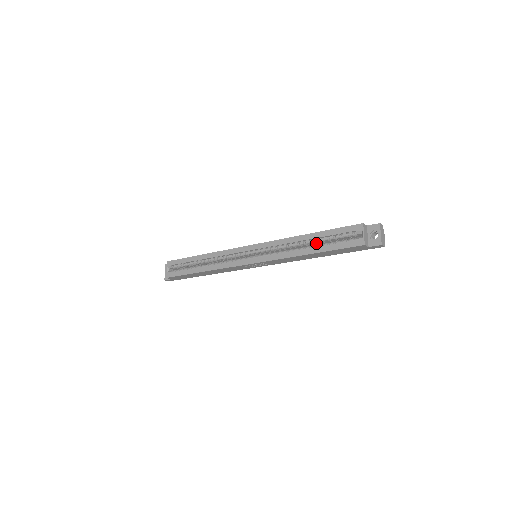
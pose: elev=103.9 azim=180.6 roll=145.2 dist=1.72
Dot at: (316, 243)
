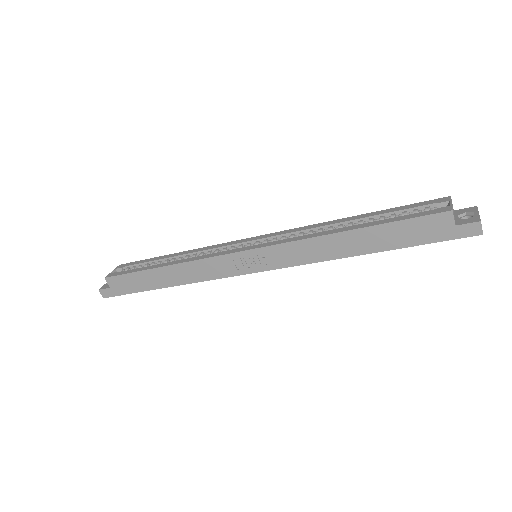
Dot at: occluded
